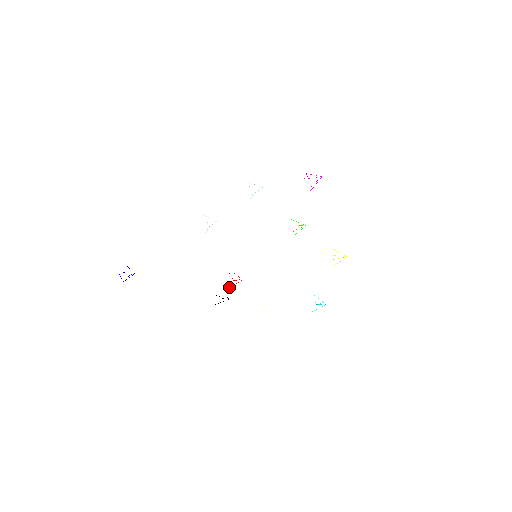
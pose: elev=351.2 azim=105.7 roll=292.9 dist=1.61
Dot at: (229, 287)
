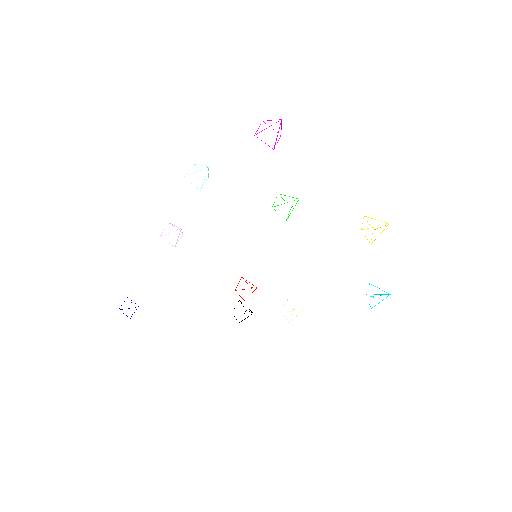
Dot at: (244, 300)
